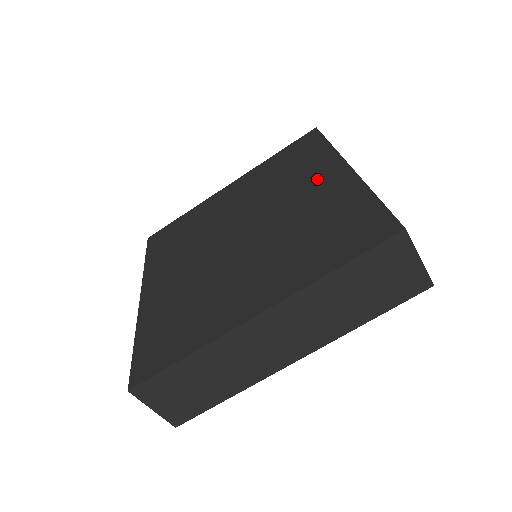
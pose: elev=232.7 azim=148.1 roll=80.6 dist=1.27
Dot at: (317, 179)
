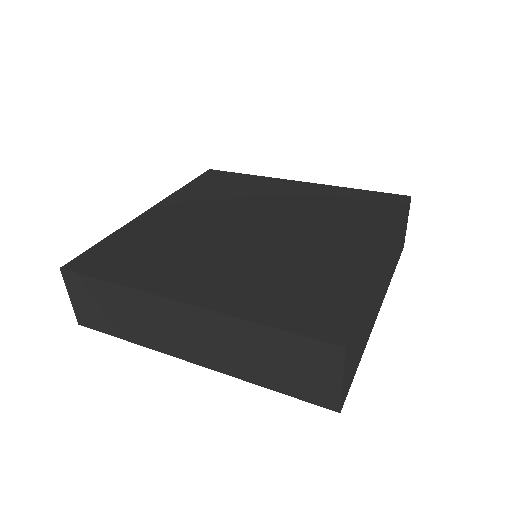
Dot at: (282, 190)
